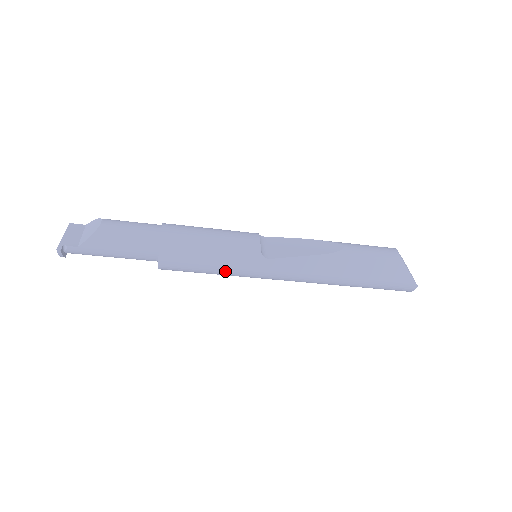
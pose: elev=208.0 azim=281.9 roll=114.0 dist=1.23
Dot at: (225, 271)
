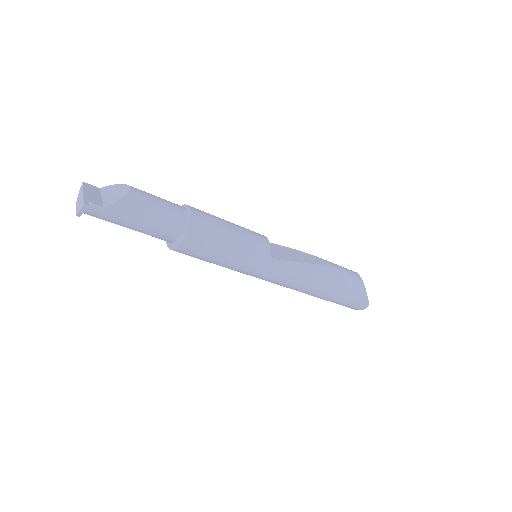
Dot at: (236, 263)
